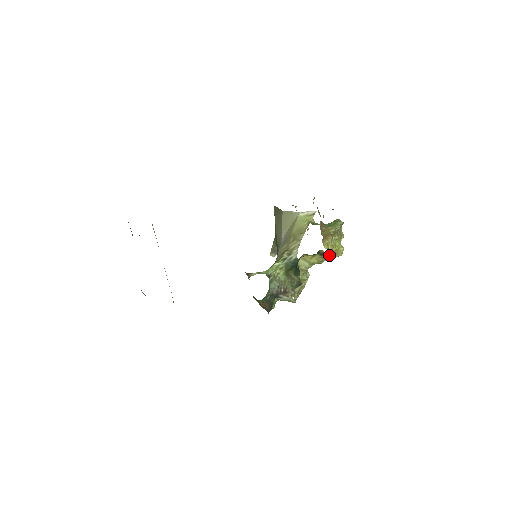
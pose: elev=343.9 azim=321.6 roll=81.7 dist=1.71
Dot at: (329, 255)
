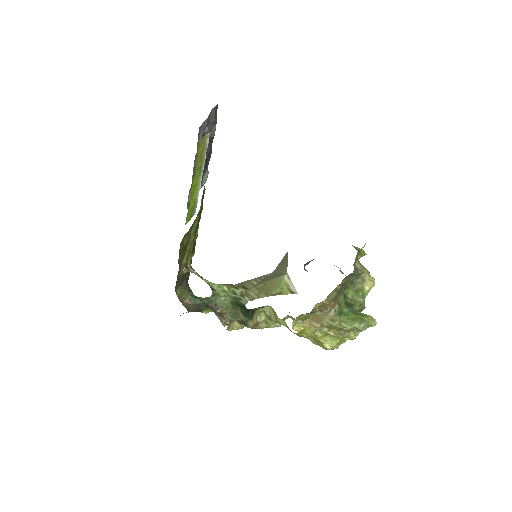
Dot at: (303, 336)
